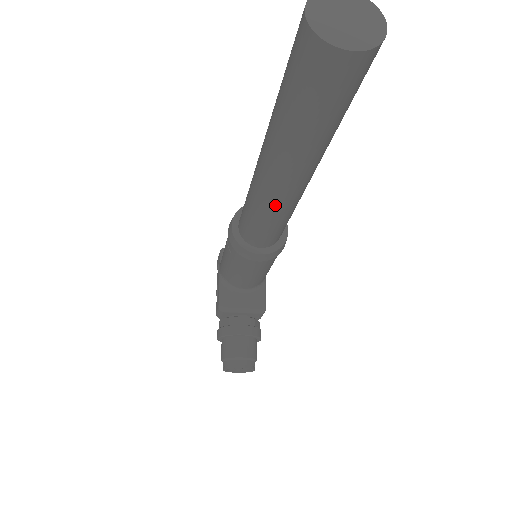
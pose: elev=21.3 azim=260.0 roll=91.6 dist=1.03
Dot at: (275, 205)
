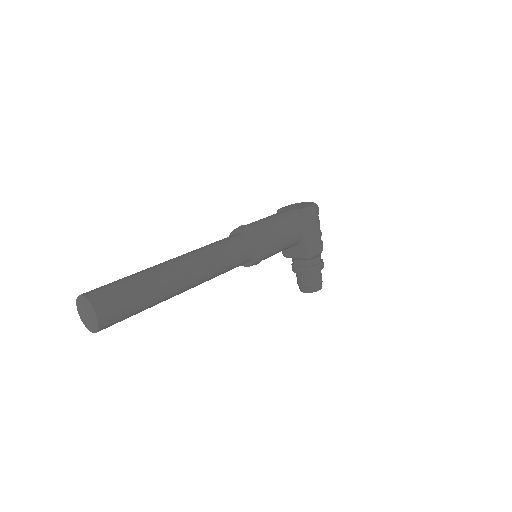
Dot at: occluded
